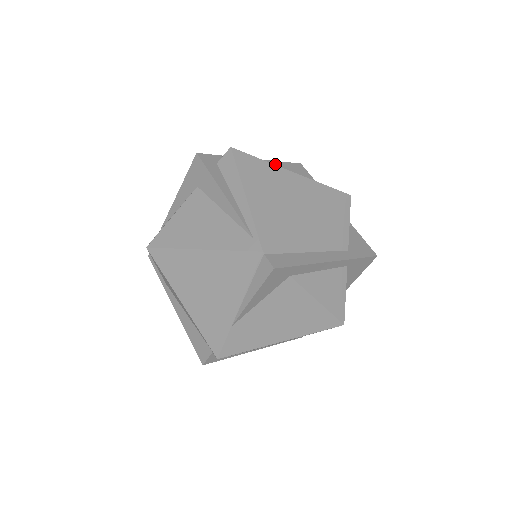
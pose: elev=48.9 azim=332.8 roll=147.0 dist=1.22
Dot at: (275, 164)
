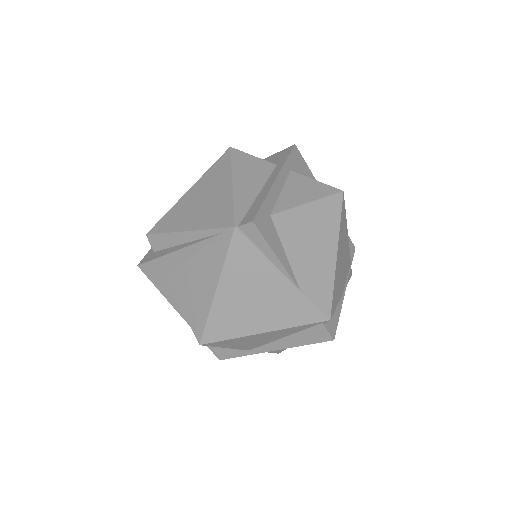
Dot at: occluded
